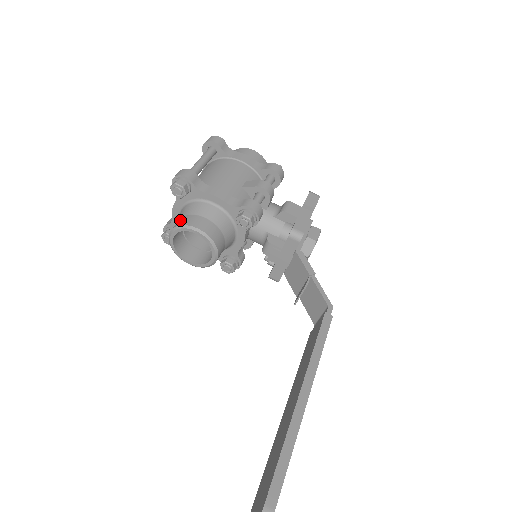
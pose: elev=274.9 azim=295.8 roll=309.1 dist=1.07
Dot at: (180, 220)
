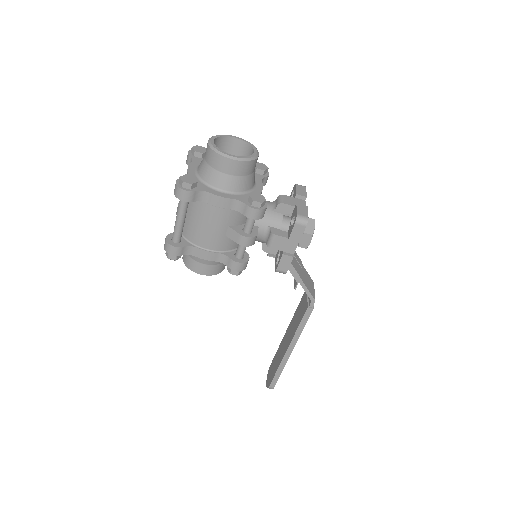
Dot at: (185, 258)
